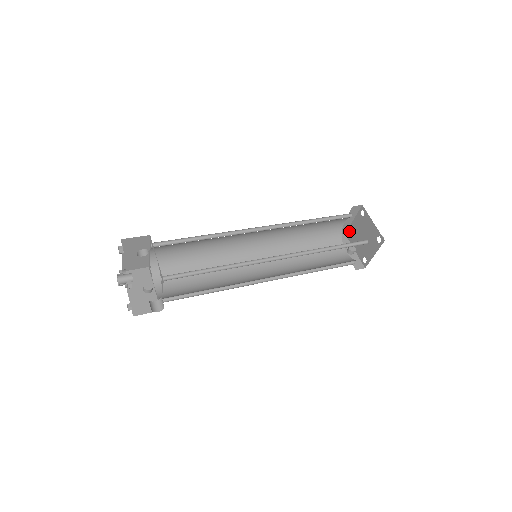
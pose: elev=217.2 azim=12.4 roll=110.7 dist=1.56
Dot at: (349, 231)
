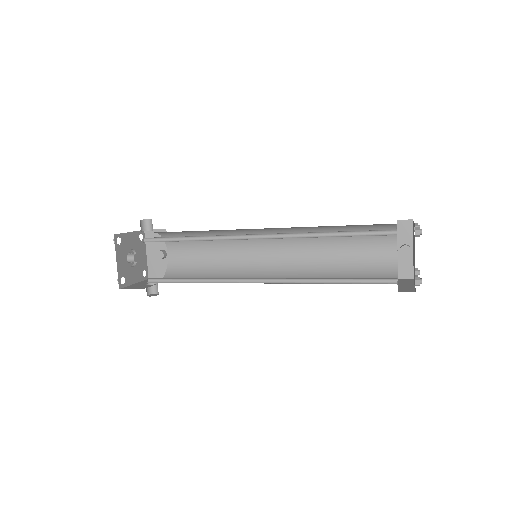
Dot at: occluded
